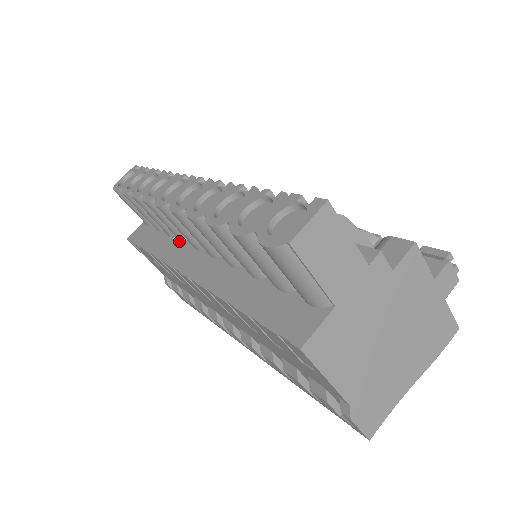
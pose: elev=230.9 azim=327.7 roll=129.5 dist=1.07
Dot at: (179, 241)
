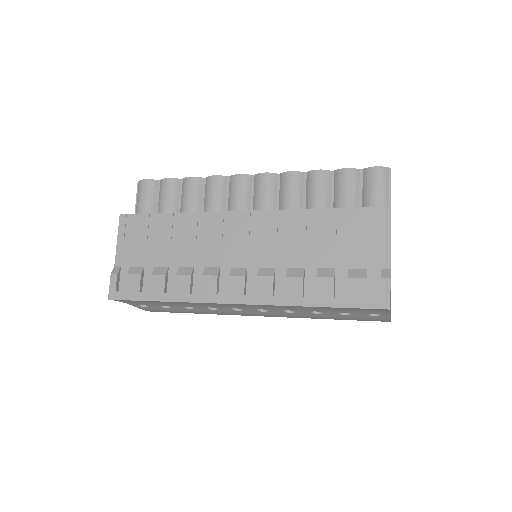
Dot at: occluded
